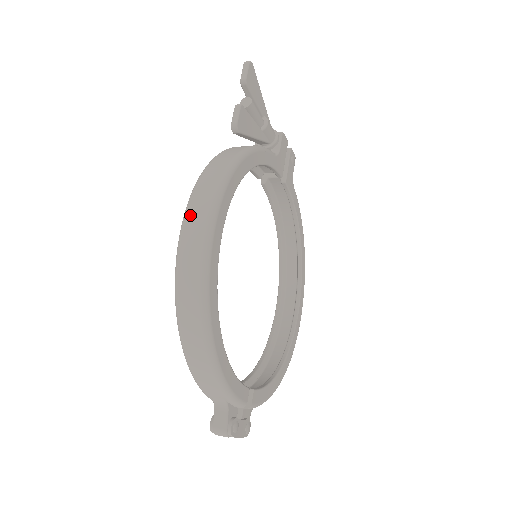
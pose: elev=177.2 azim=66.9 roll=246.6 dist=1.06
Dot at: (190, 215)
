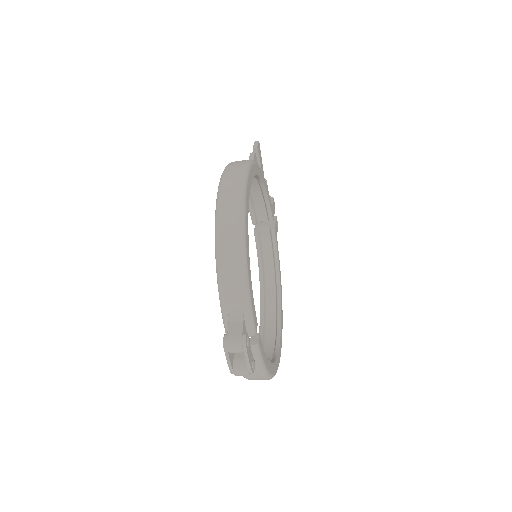
Dot at: (230, 166)
